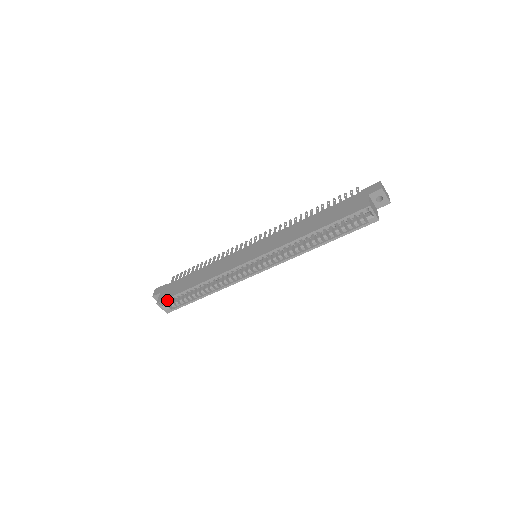
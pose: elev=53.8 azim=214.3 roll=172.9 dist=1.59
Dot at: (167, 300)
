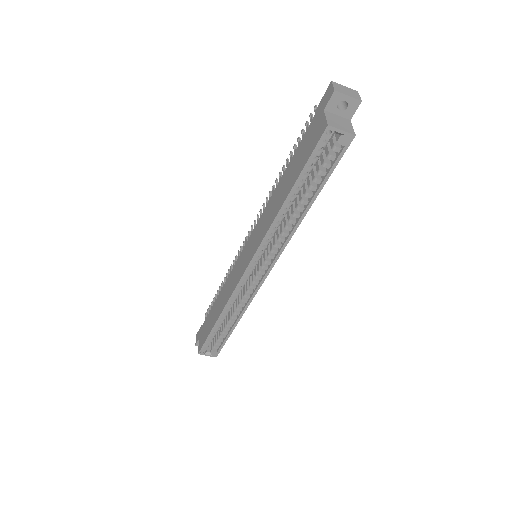
Dot at: (204, 346)
